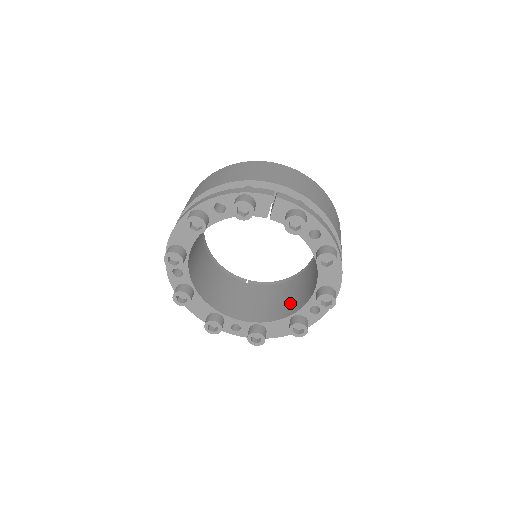
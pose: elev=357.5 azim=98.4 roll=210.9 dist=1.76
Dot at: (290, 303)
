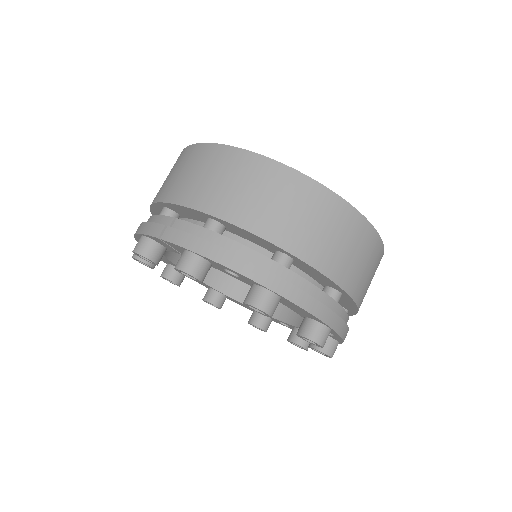
Dot at: occluded
